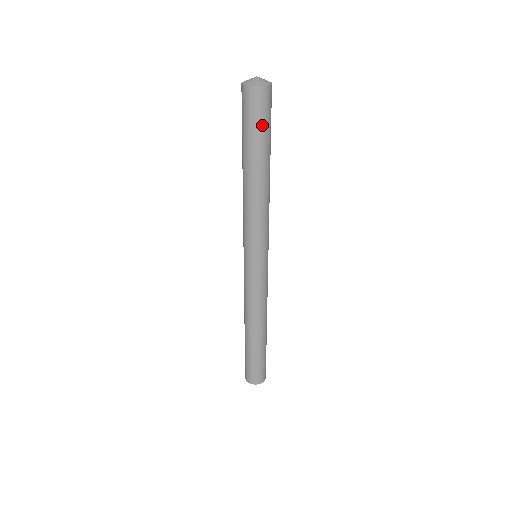
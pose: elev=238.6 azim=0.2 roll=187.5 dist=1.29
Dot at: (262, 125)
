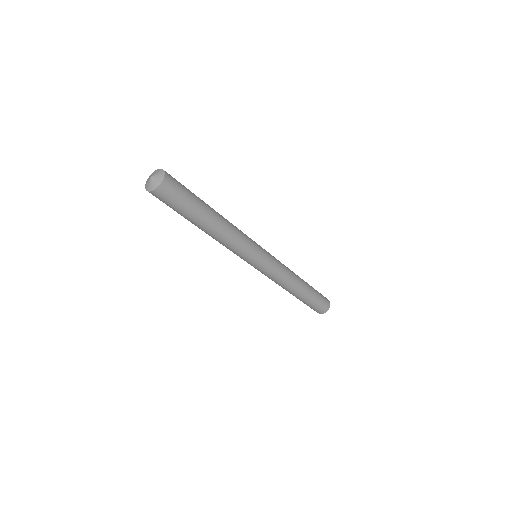
Dot at: (186, 197)
